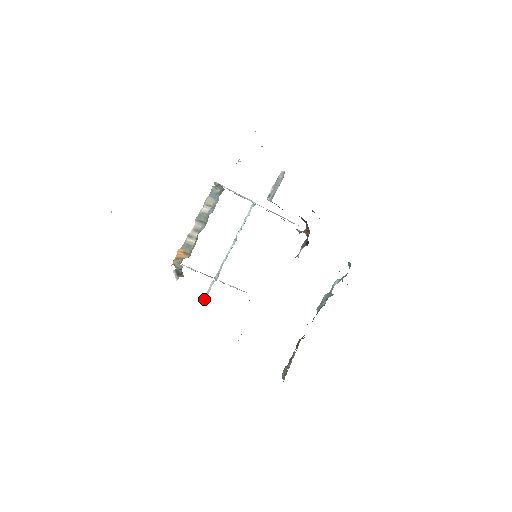
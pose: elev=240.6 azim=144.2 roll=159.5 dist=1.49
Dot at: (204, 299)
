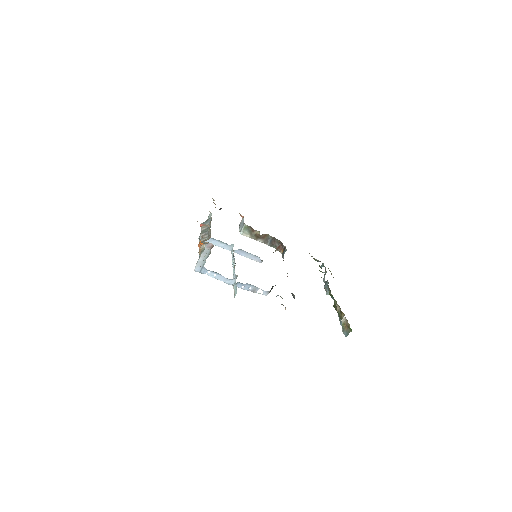
Dot at: (235, 293)
